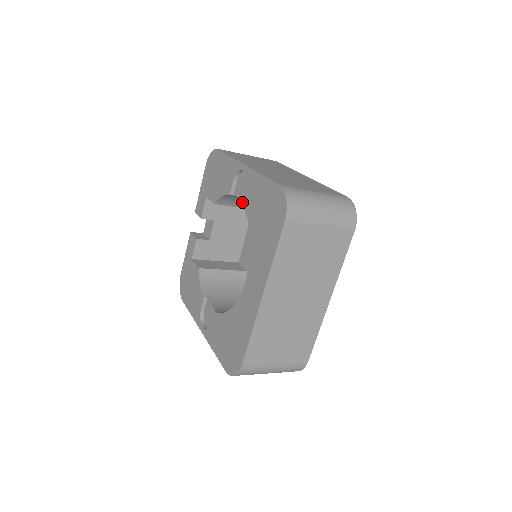
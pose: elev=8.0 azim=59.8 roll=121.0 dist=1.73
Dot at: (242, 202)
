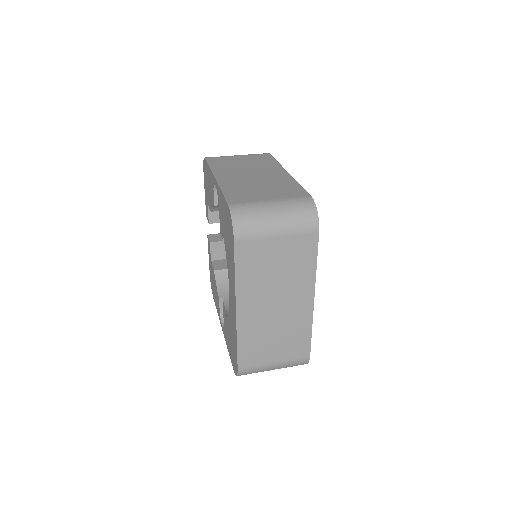
Dot at: occluded
